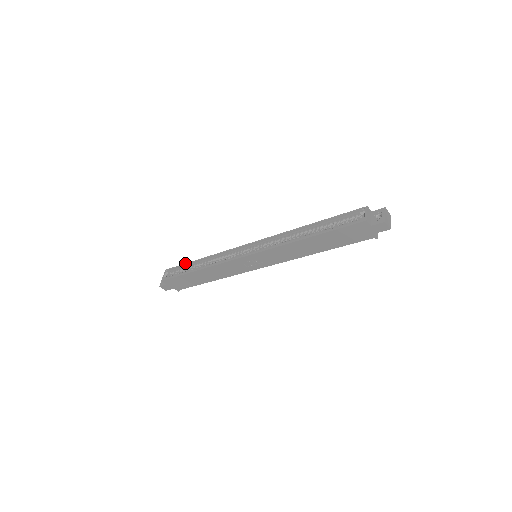
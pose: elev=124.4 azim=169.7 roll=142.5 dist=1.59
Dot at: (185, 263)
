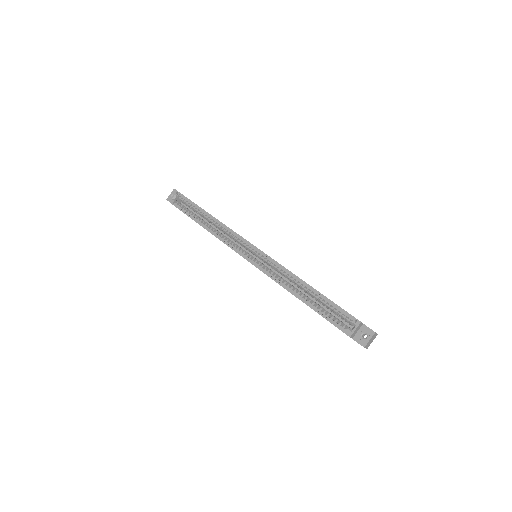
Dot at: occluded
